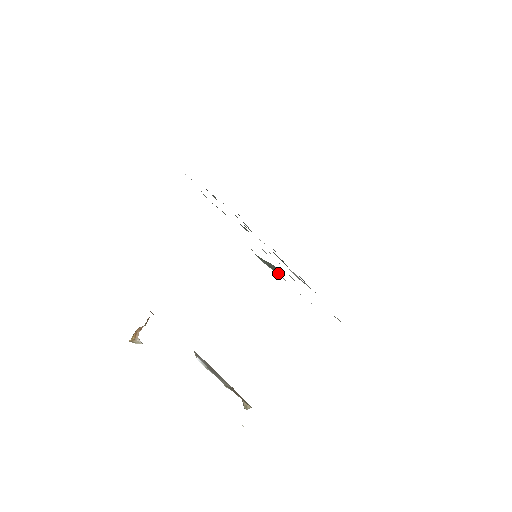
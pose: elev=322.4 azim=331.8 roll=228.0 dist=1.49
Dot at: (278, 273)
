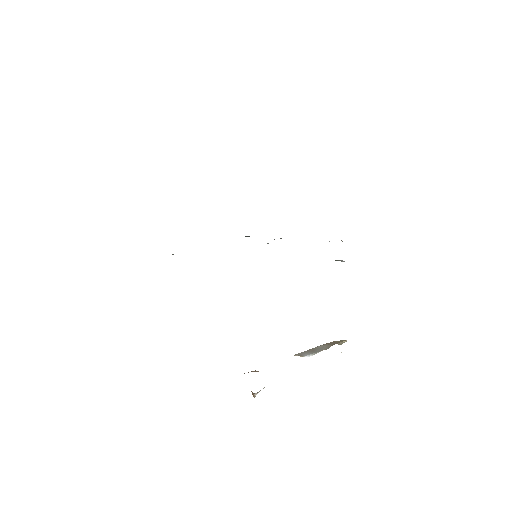
Dot at: occluded
